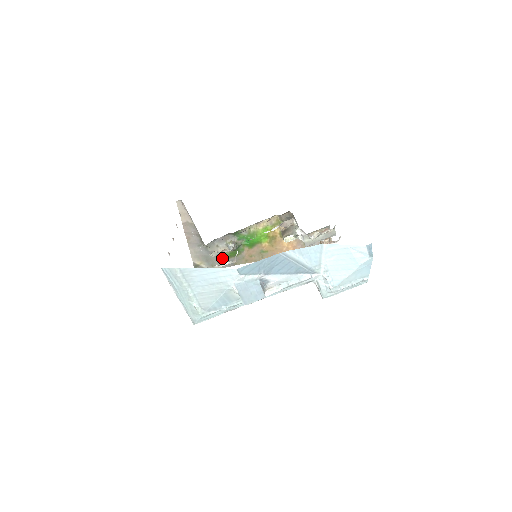
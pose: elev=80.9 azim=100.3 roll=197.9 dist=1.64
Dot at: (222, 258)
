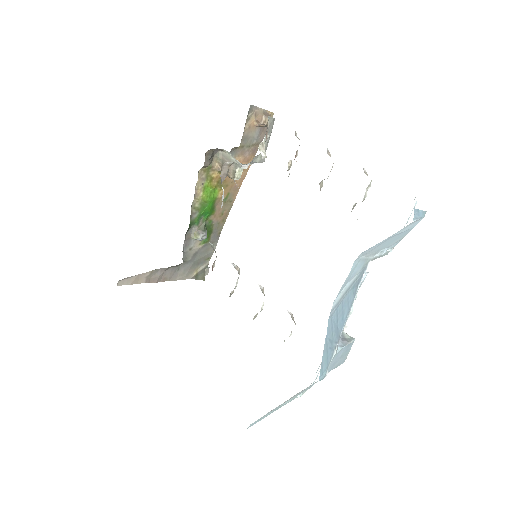
Dot at: (205, 247)
